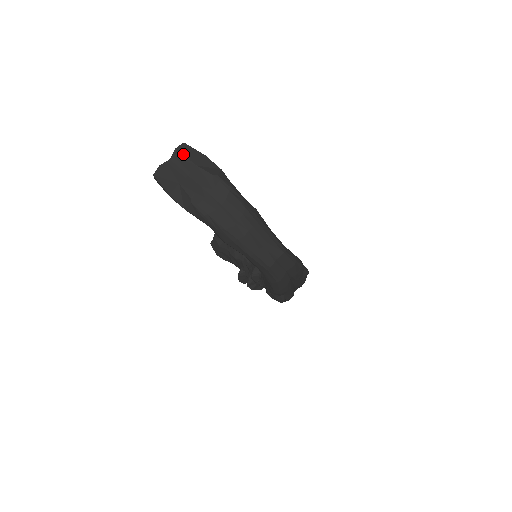
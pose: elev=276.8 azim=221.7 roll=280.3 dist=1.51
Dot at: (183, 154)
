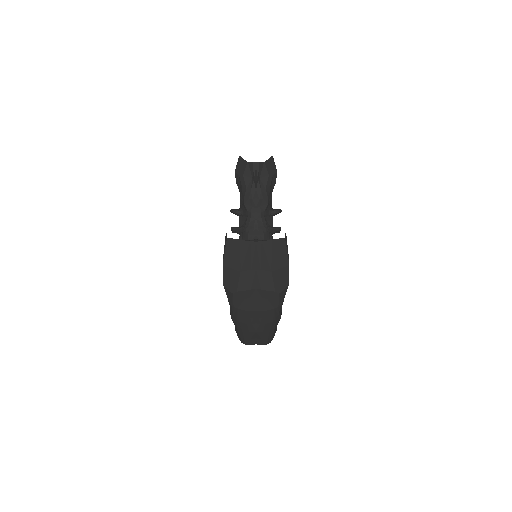
Dot at: (272, 251)
